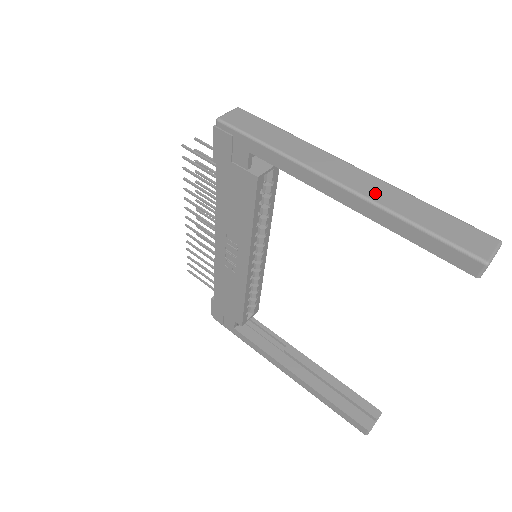
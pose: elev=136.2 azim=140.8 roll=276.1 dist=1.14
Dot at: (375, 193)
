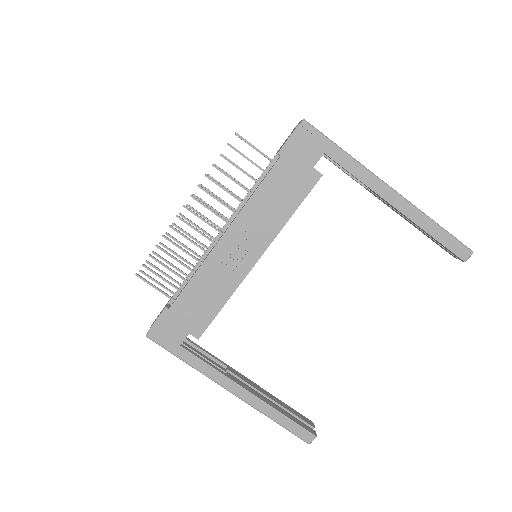
Dot at: occluded
